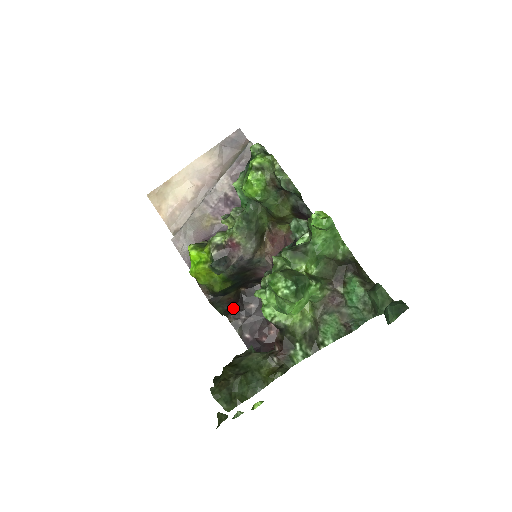
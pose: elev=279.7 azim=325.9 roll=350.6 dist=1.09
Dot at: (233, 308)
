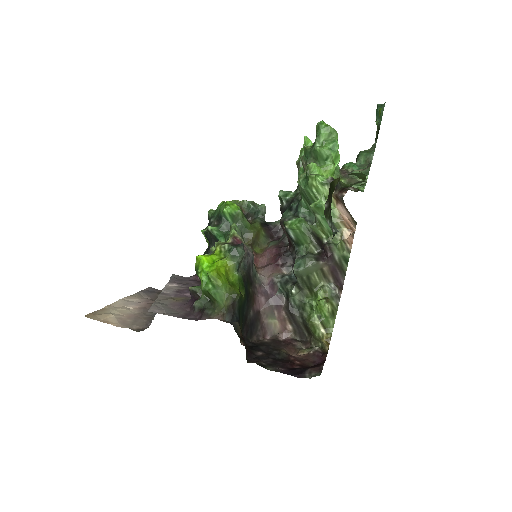
Dot at: (247, 353)
